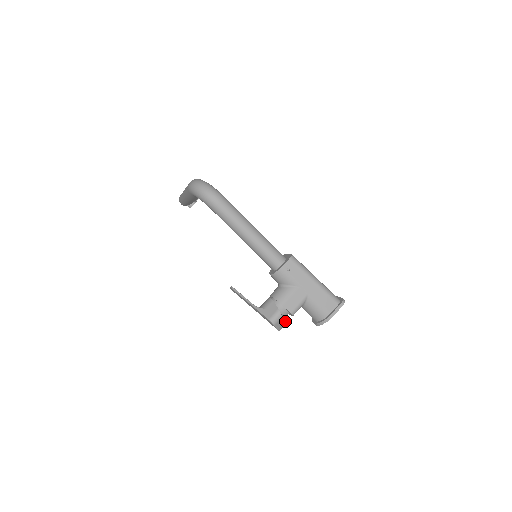
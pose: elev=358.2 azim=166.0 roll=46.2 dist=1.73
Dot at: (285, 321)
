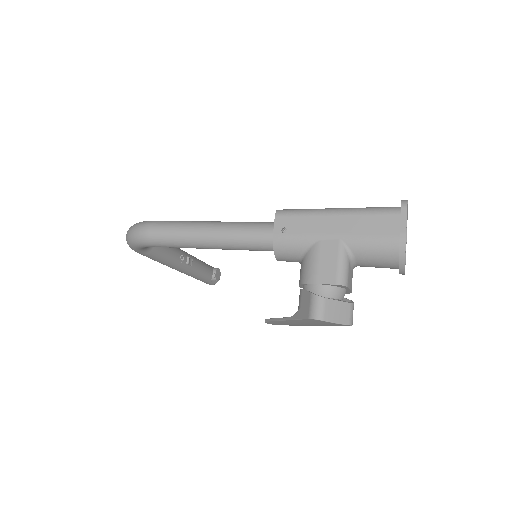
Dot at: (343, 303)
